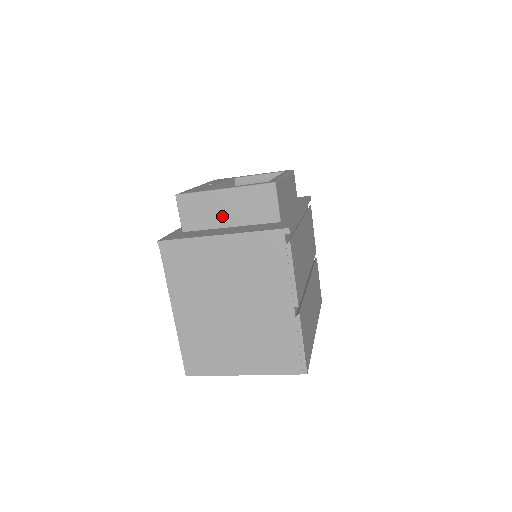
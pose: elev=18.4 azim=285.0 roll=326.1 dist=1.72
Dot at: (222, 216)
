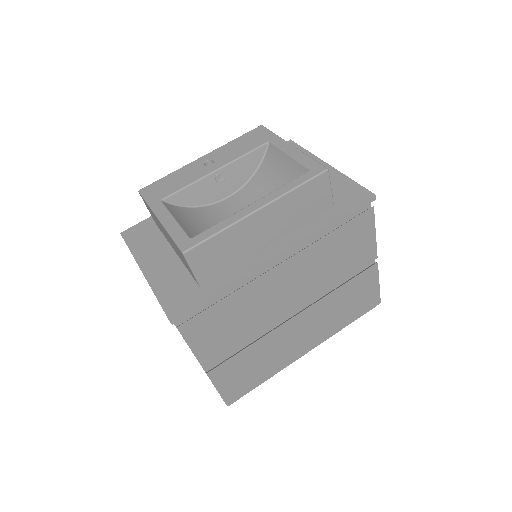
Dot at: occluded
